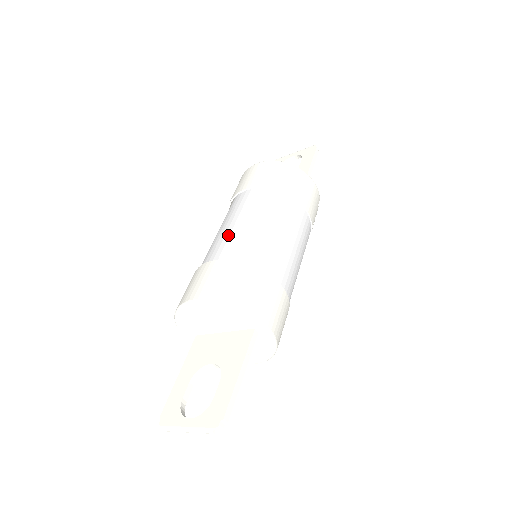
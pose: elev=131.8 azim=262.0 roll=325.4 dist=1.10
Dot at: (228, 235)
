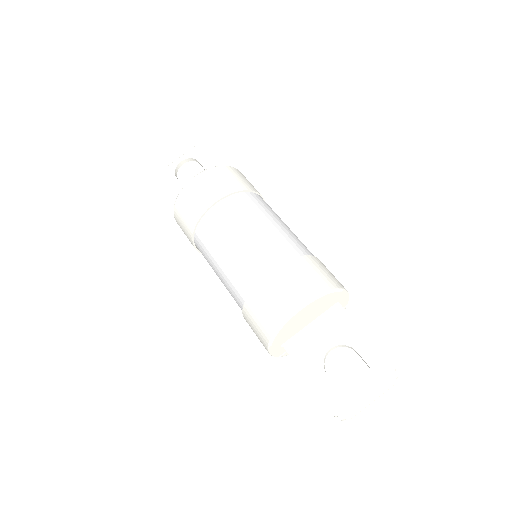
Dot at: (255, 245)
